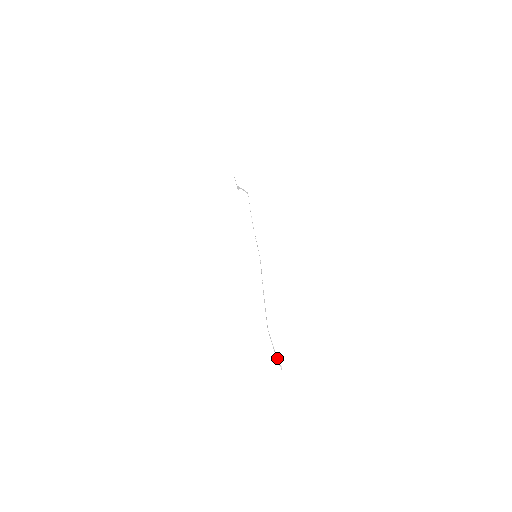
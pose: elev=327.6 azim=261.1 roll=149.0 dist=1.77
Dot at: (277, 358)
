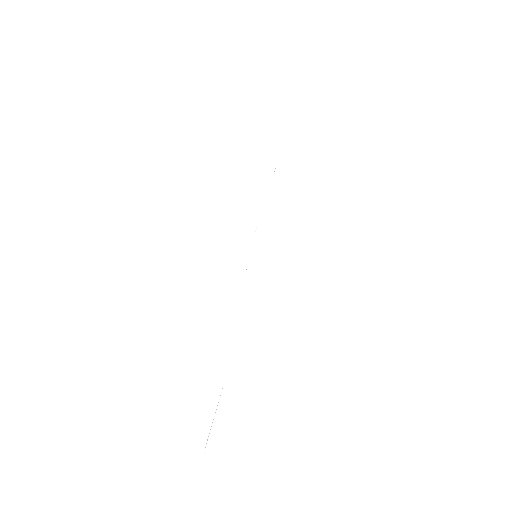
Dot at: occluded
